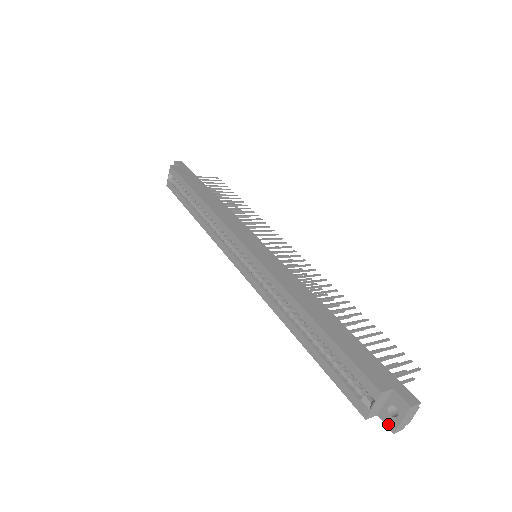
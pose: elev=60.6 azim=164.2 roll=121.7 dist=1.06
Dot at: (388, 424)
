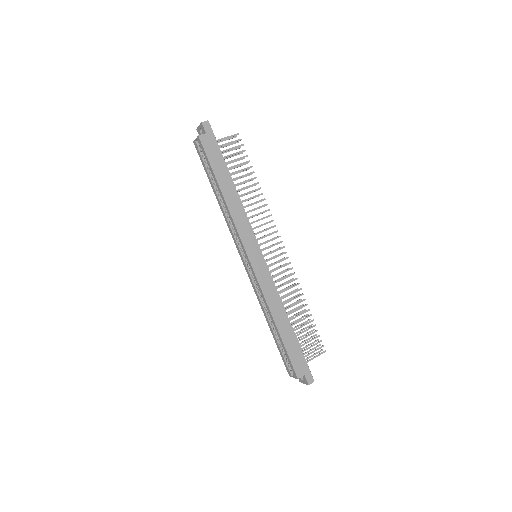
Dot at: (299, 379)
